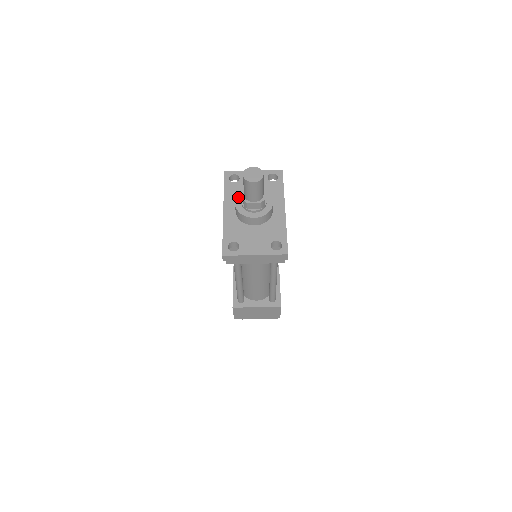
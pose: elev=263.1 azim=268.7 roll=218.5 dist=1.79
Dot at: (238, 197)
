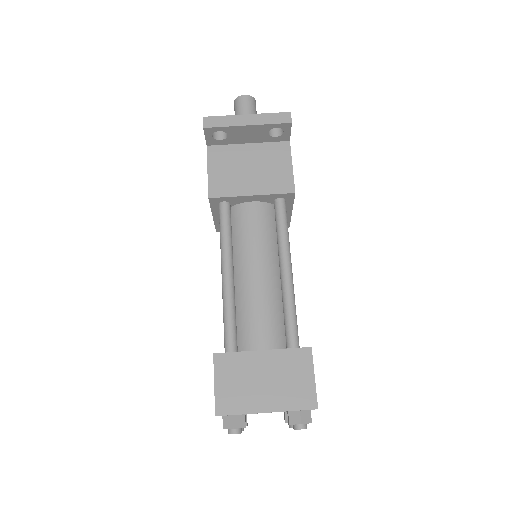
Dot at: occluded
